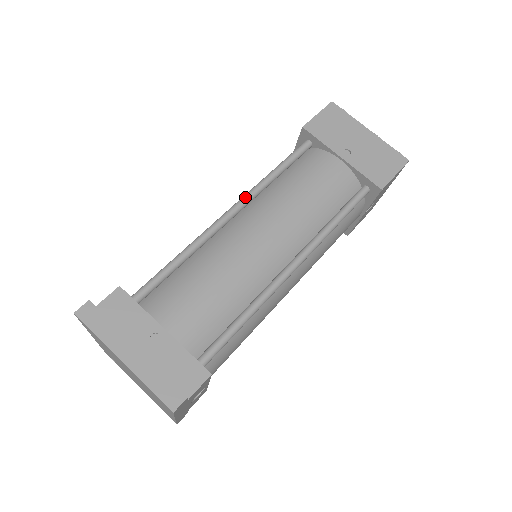
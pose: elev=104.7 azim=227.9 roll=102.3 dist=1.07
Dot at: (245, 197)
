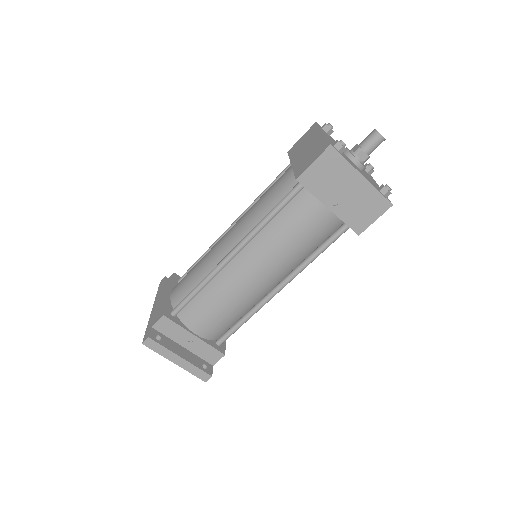
Dot at: (243, 243)
